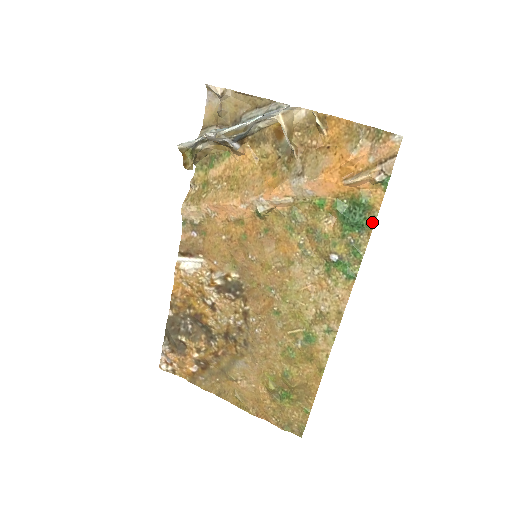
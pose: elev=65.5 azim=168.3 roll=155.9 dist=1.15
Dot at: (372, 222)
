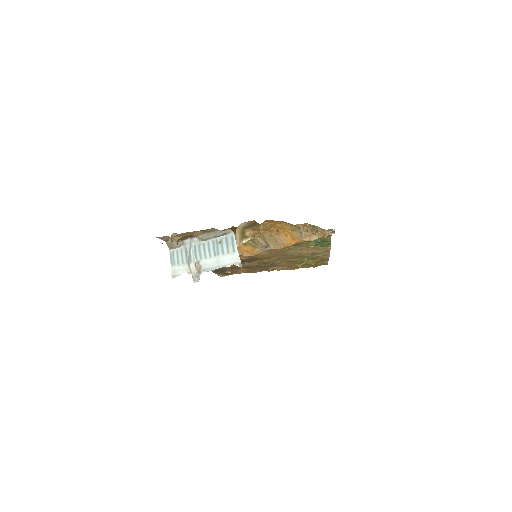
Dot at: (330, 235)
